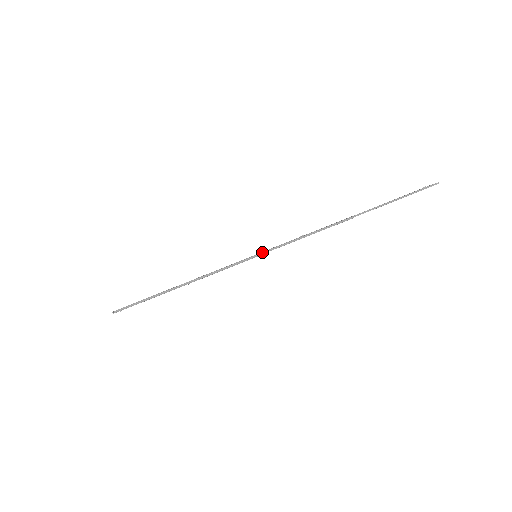
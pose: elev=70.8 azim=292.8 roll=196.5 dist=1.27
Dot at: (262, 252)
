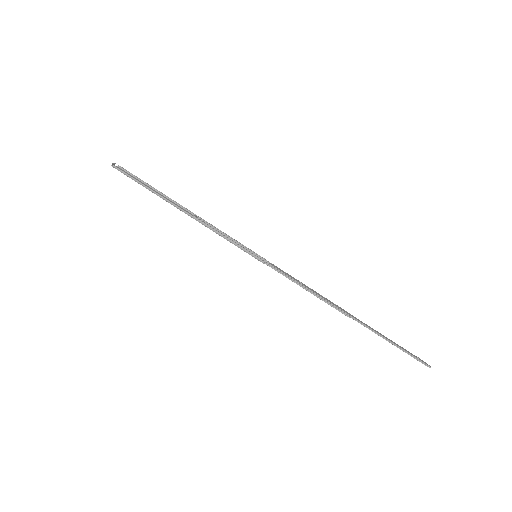
Dot at: (263, 260)
